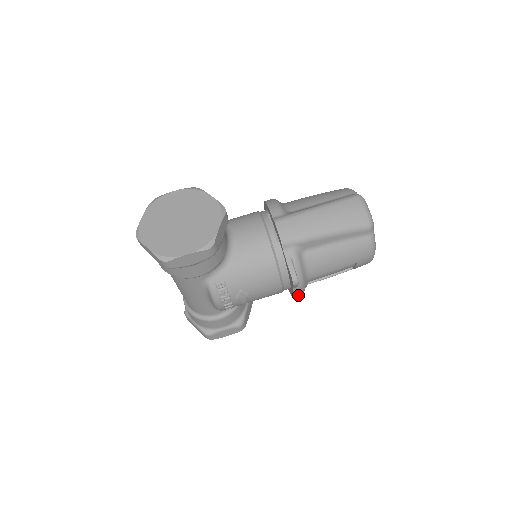
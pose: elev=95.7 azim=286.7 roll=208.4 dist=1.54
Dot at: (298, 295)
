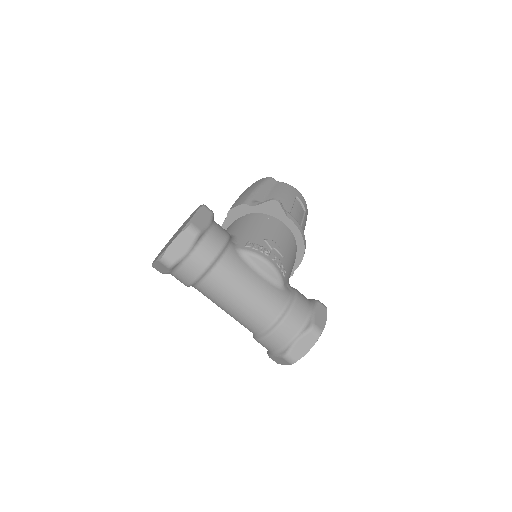
Dot at: (301, 230)
